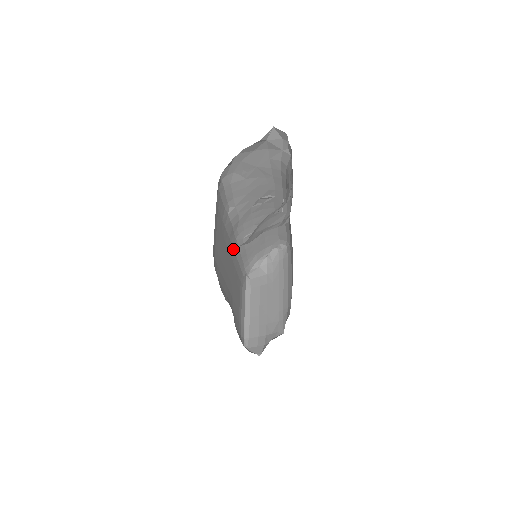
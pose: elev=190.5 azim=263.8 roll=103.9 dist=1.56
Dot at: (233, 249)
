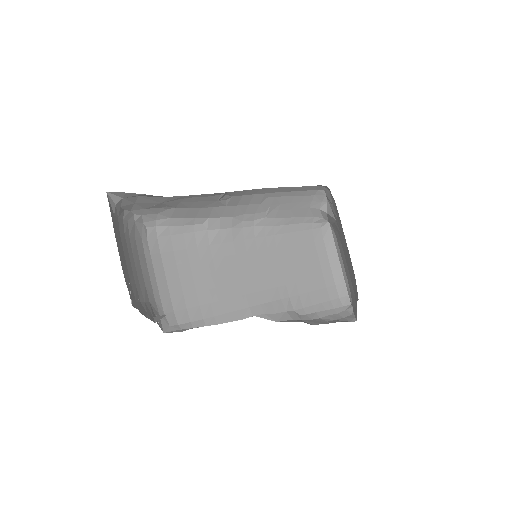
Dot at: (258, 237)
